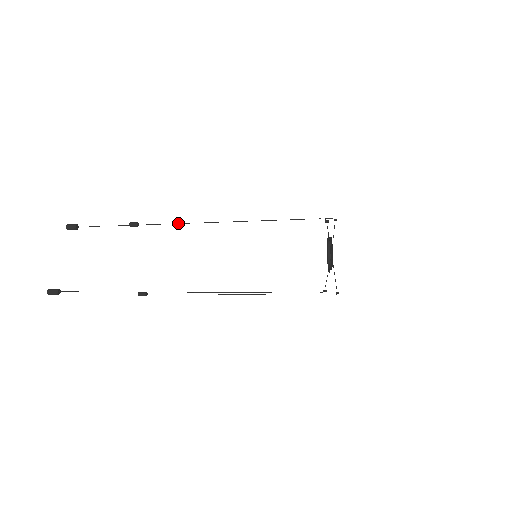
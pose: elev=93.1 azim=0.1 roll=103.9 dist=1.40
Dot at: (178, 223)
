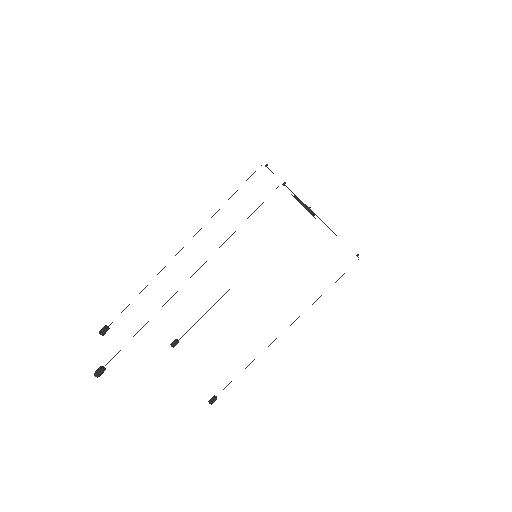
Dot at: occluded
